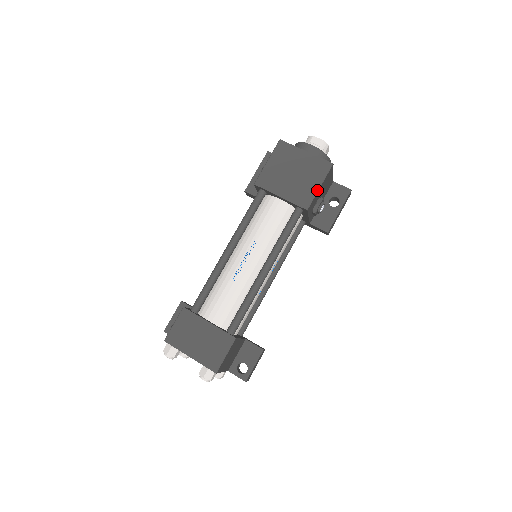
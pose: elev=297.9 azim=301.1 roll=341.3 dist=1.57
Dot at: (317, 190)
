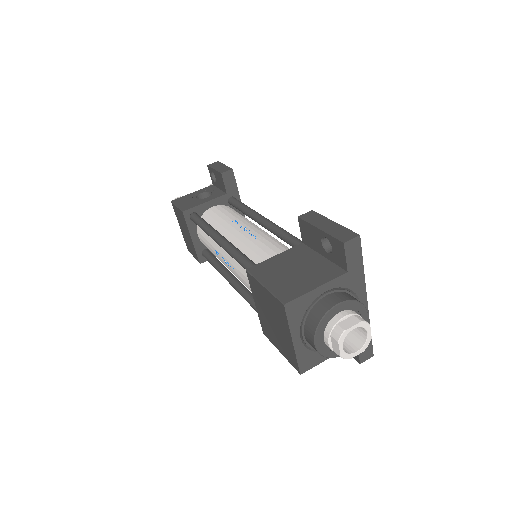
Dot at: (277, 348)
